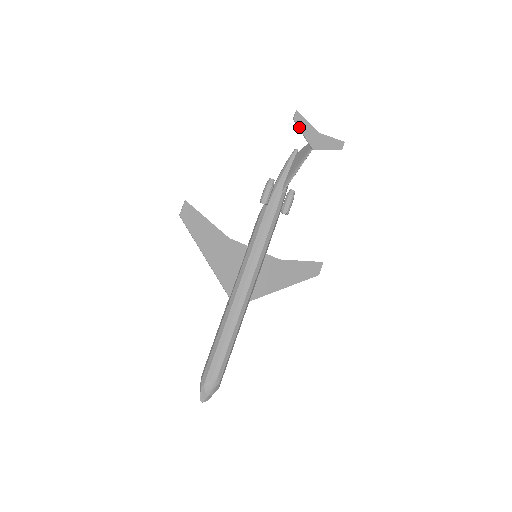
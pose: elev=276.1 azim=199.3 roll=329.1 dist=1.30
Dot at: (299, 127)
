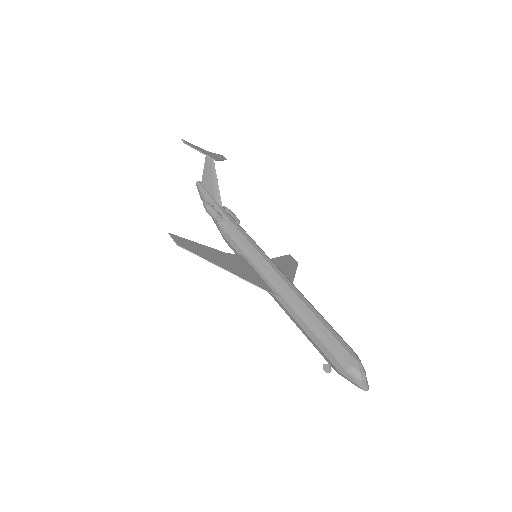
Dot at: (193, 147)
